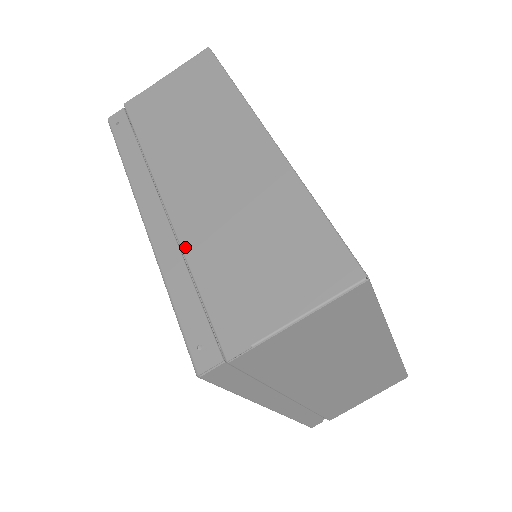
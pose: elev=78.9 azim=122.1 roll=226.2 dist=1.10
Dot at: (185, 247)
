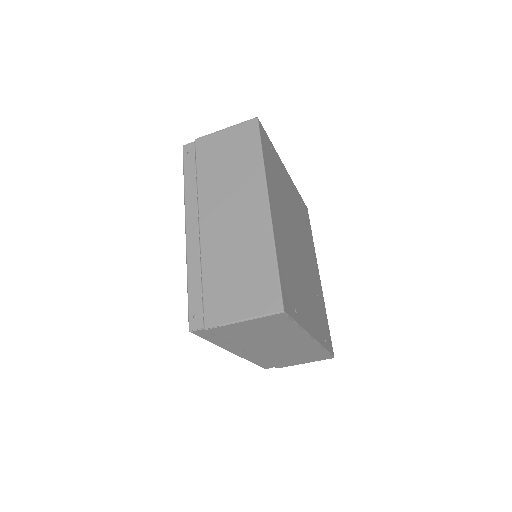
Dot at: (203, 257)
